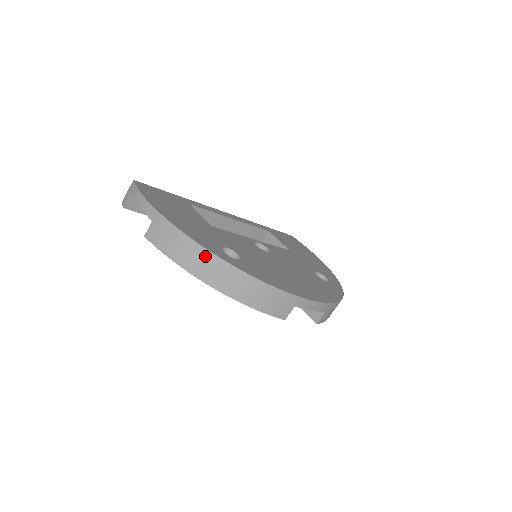
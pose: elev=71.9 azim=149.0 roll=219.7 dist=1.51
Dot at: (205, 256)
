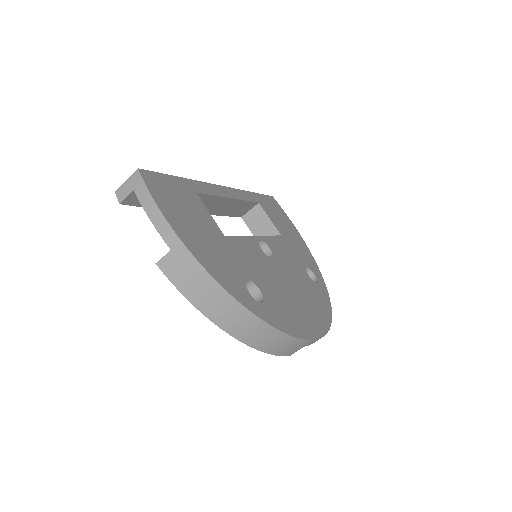
Dot at: (235, 308)
